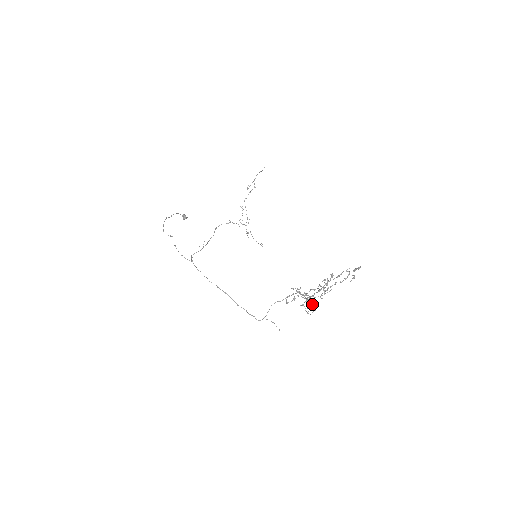
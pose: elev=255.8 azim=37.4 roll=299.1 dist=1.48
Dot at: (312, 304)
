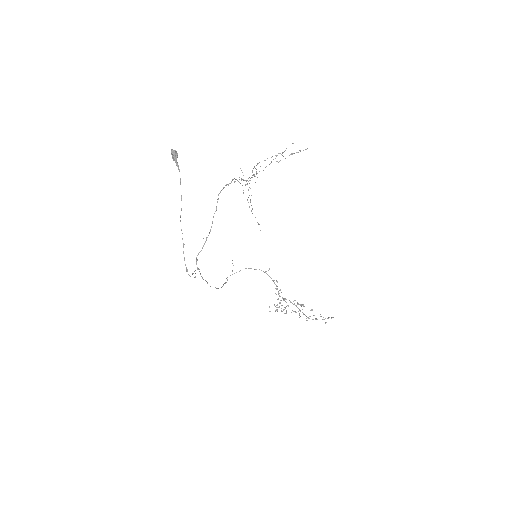
Dot at: occluded
